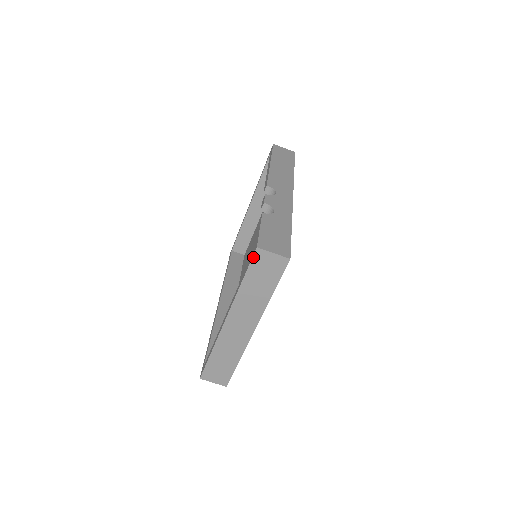
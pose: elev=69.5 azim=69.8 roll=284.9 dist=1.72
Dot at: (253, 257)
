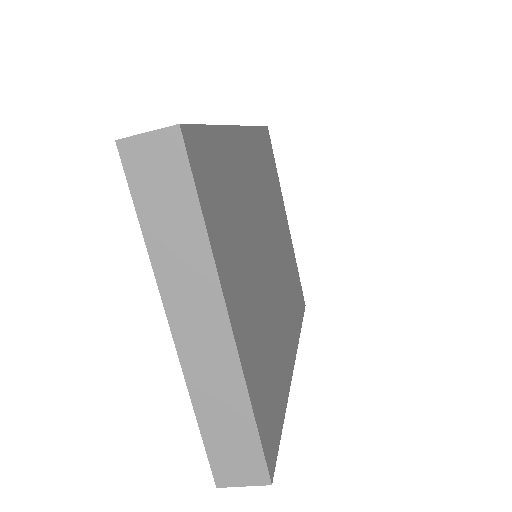
Dot at: (123, 165)
